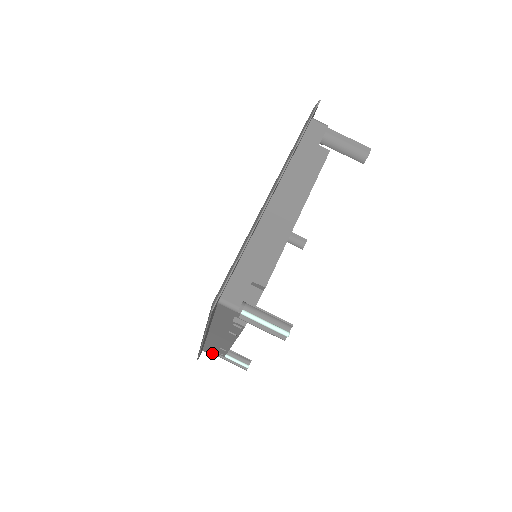
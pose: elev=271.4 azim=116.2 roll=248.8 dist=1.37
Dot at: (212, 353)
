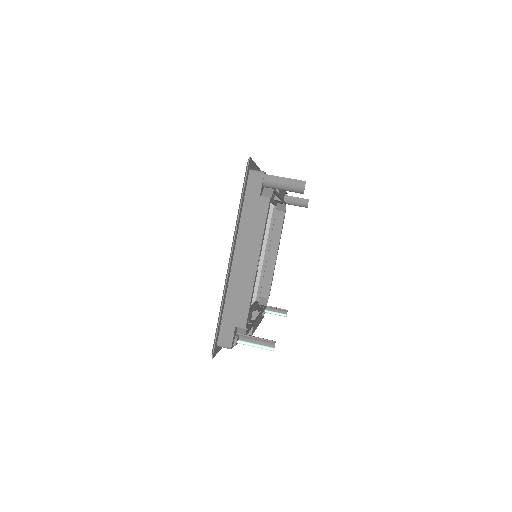
Dot at: occluded
